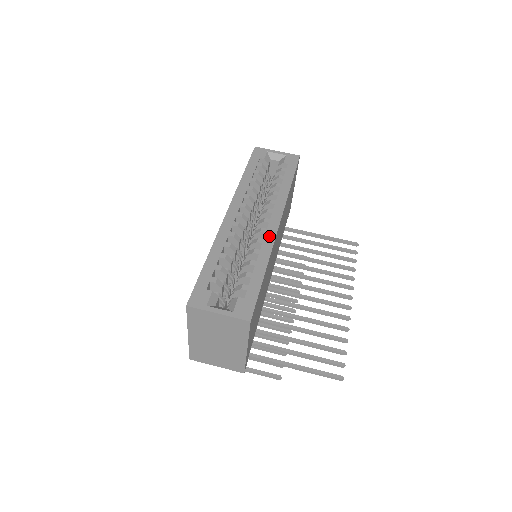
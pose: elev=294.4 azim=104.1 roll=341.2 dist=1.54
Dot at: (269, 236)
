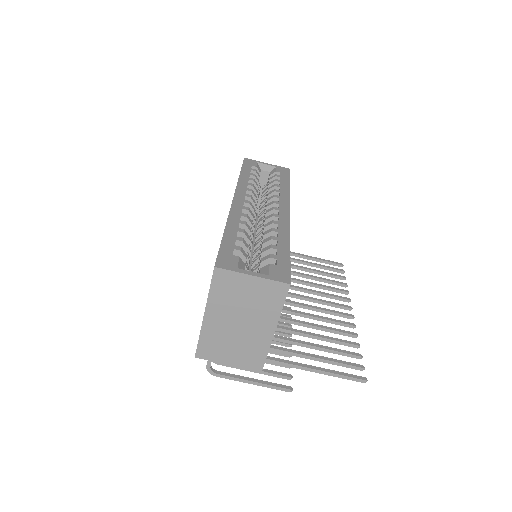
Dot at: (283, 220)
